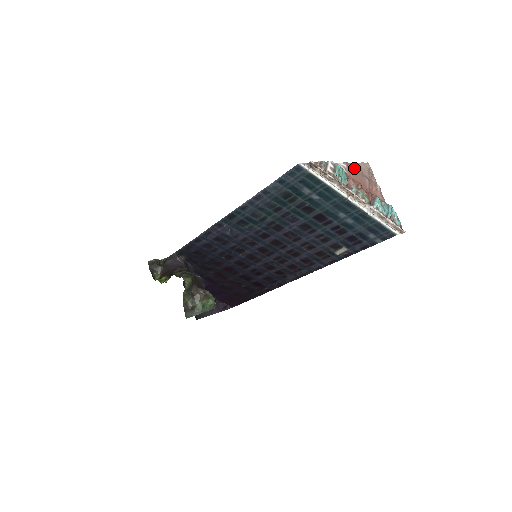
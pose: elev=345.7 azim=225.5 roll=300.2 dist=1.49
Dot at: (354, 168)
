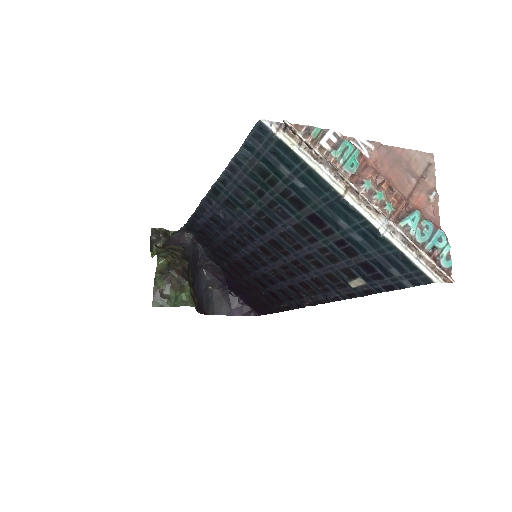
Dot at: (393, 155)
